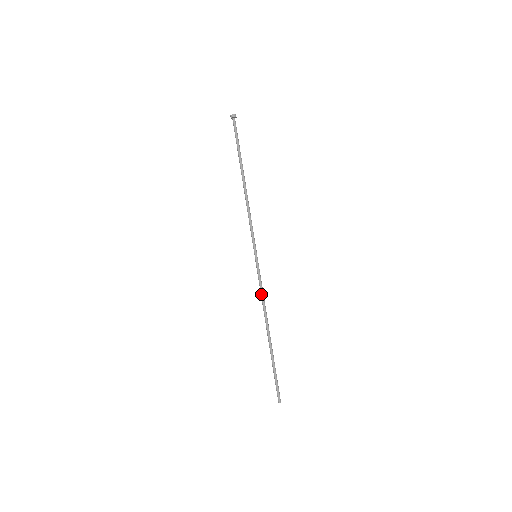
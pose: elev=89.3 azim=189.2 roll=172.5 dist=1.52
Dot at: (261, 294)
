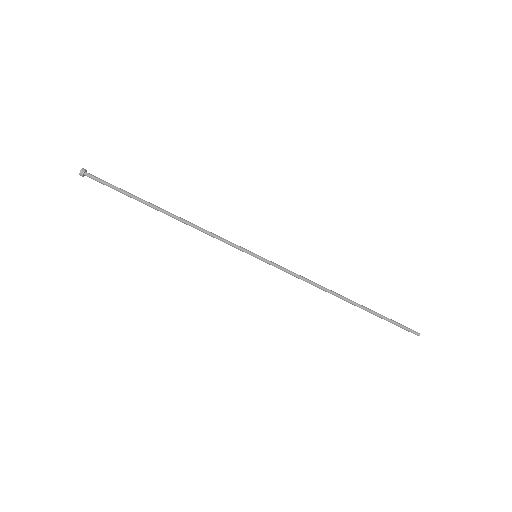
Dot at: (299, 278)
